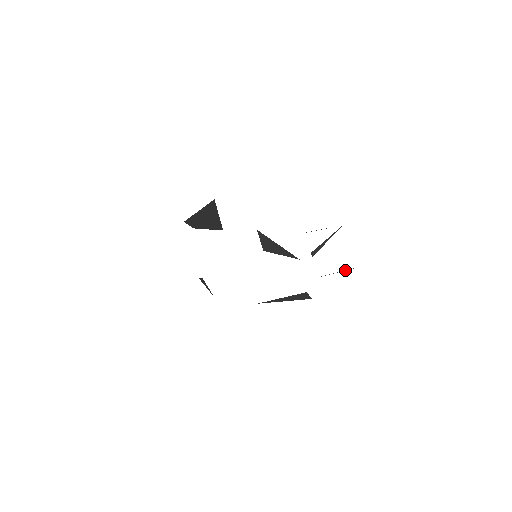
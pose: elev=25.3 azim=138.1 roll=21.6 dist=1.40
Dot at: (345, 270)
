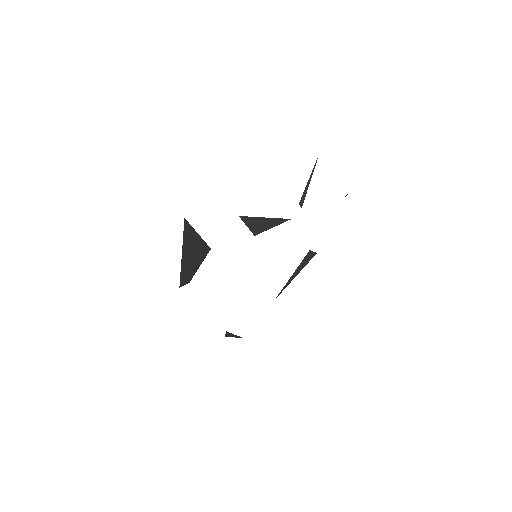
Dot at: occluded
